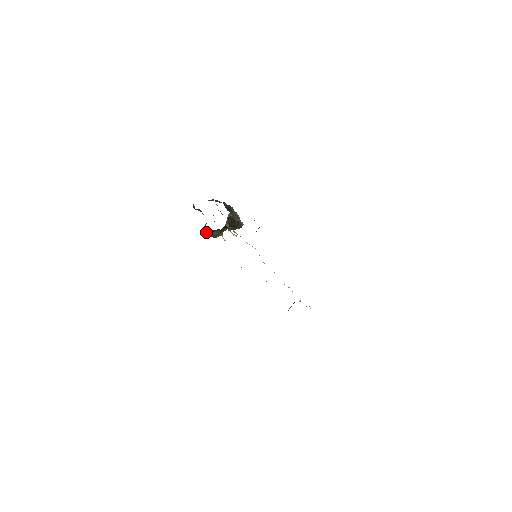
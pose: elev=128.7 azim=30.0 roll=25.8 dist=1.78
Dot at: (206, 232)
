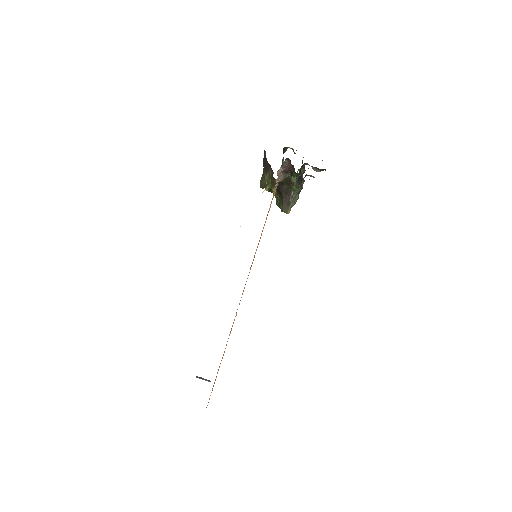
Dot at: (265, 160)
